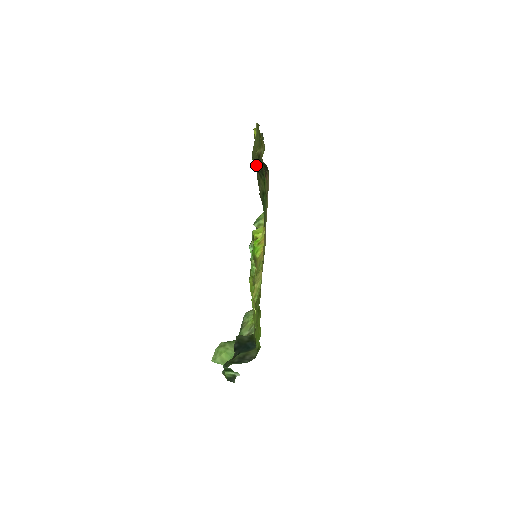
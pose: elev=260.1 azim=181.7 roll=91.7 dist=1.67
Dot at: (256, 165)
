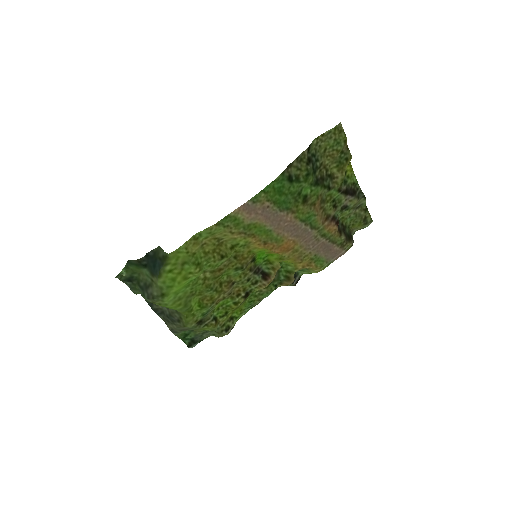
Dot at: (315, 160)
